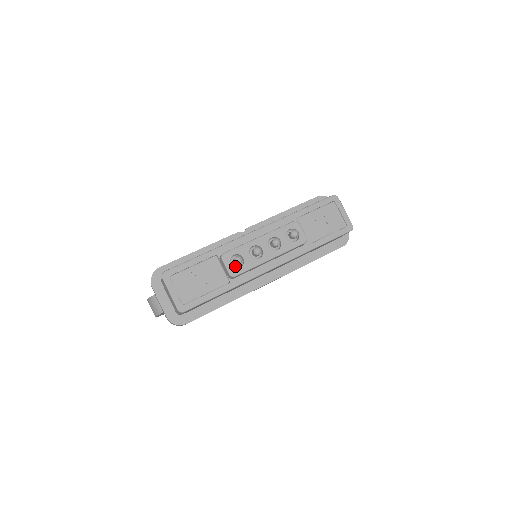
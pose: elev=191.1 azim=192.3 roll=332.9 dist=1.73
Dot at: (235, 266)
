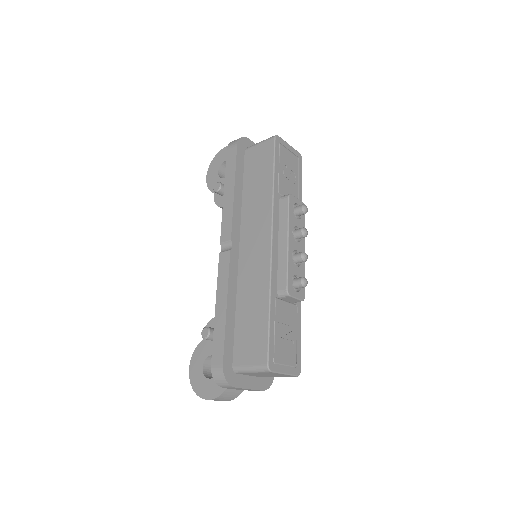
Dot at: (298, 289)
